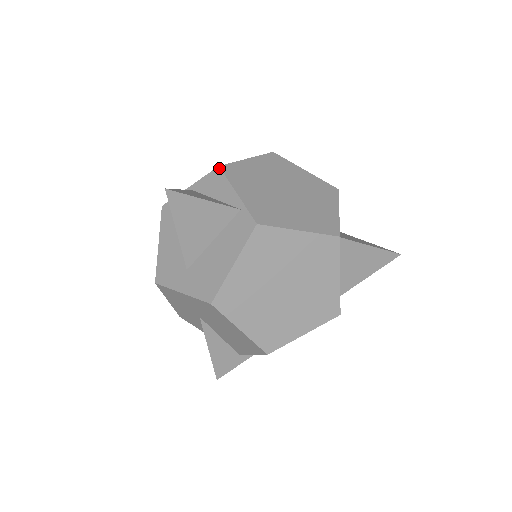
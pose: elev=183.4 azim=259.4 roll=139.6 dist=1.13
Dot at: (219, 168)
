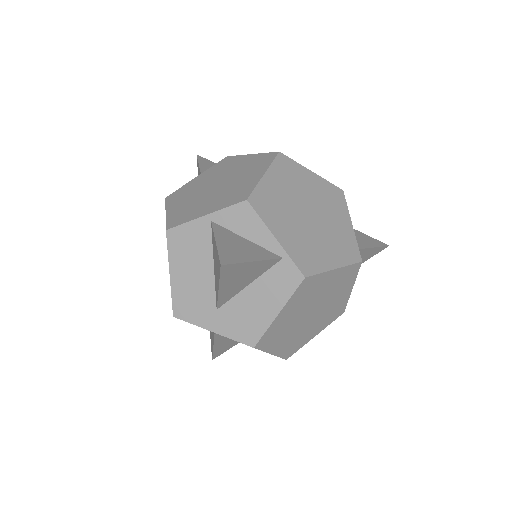
Dot at: (247, 203)
